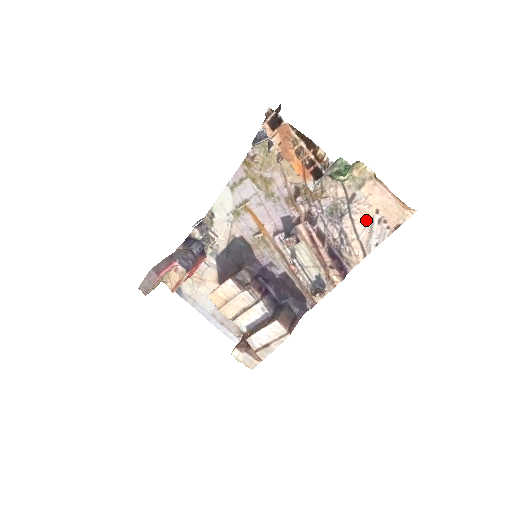
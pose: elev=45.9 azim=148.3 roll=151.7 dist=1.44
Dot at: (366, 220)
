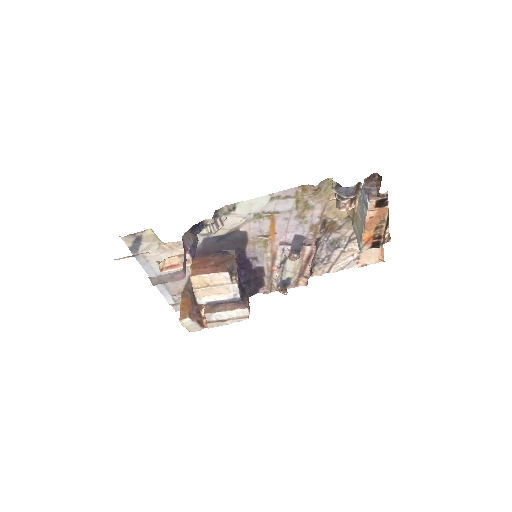
Dot at: (349, 254)
